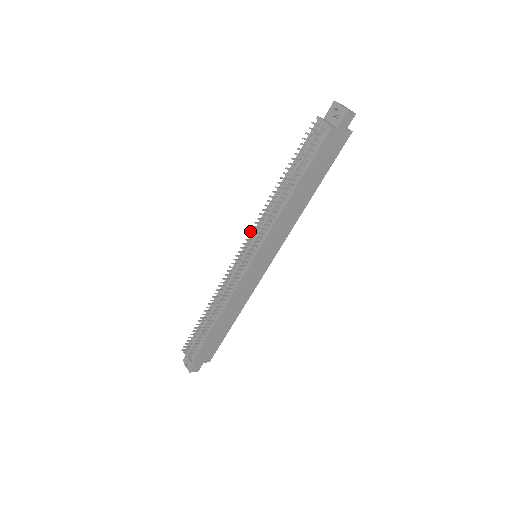
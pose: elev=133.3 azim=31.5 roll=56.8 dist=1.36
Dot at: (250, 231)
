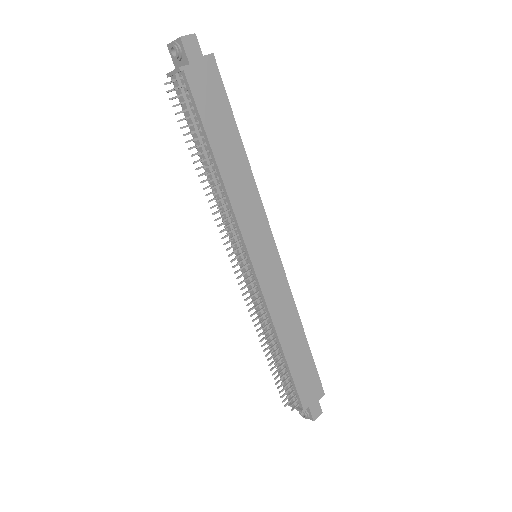
Dot at: (222, 238)
